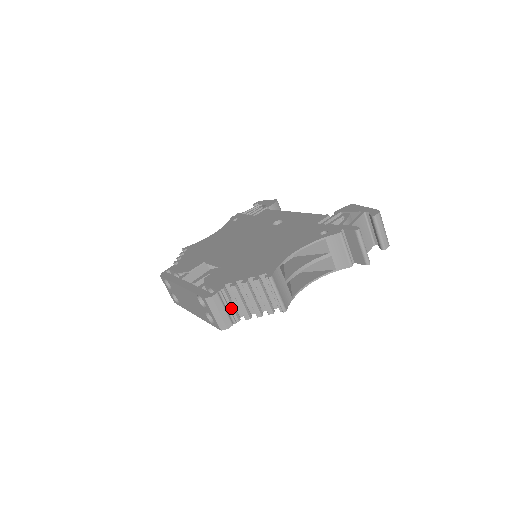
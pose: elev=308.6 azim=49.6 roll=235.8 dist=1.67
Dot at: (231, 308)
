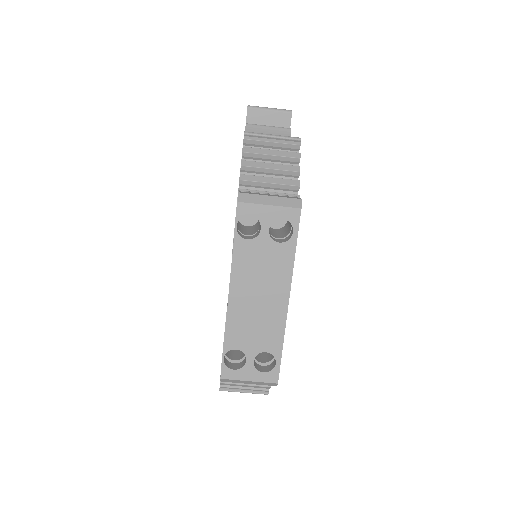
Dot at: (273, 194)
